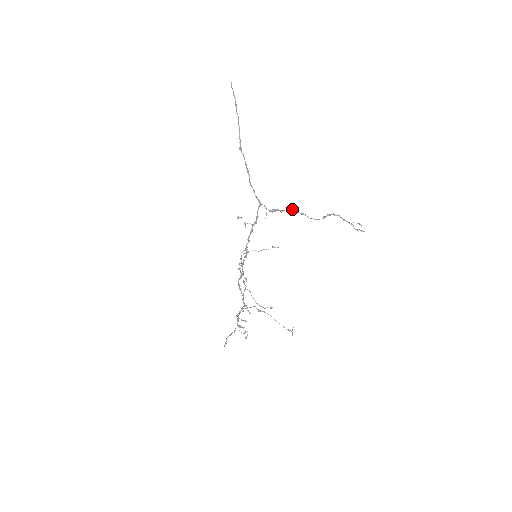
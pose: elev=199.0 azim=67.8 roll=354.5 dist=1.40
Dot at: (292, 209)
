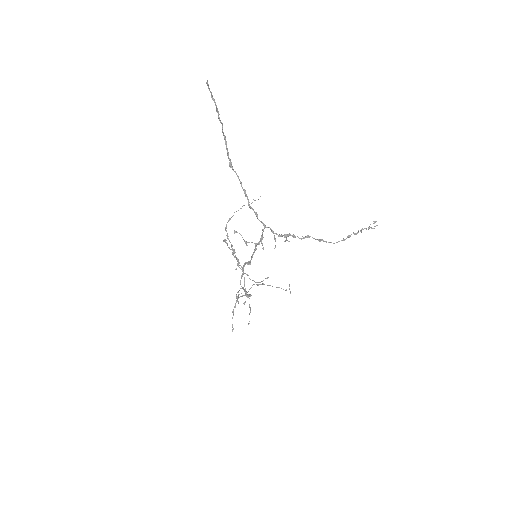
Dot at: (308, 237)
